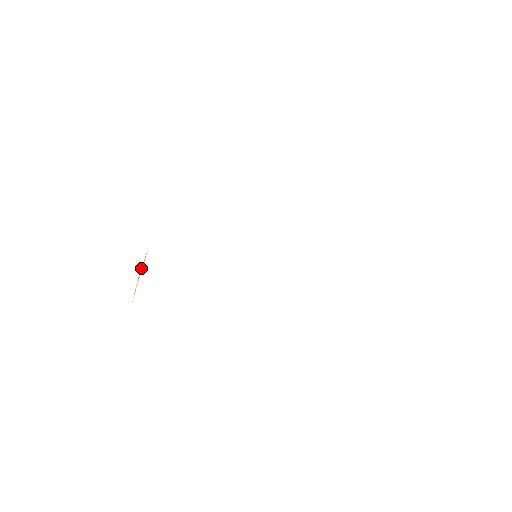
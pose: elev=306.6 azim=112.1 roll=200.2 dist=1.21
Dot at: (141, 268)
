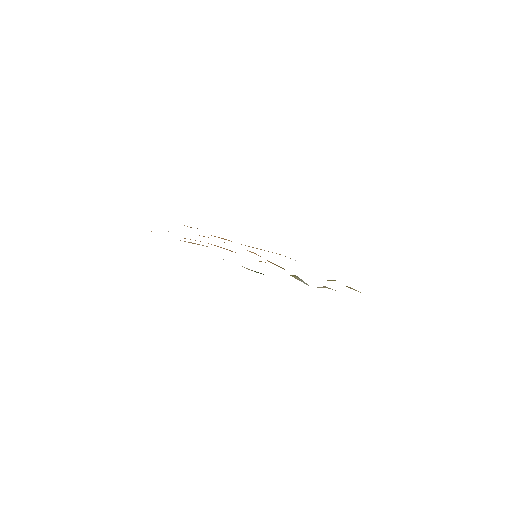
Dot at: occluded
